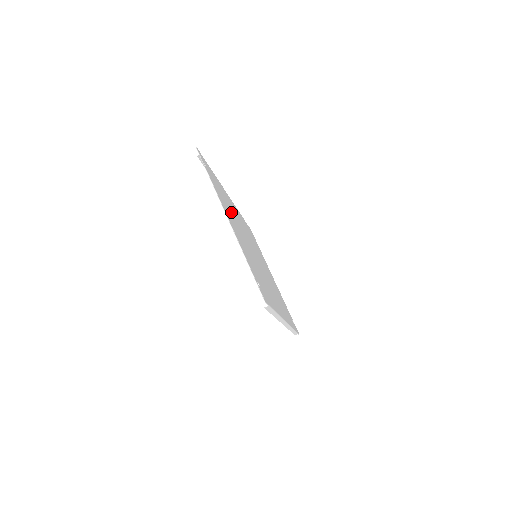
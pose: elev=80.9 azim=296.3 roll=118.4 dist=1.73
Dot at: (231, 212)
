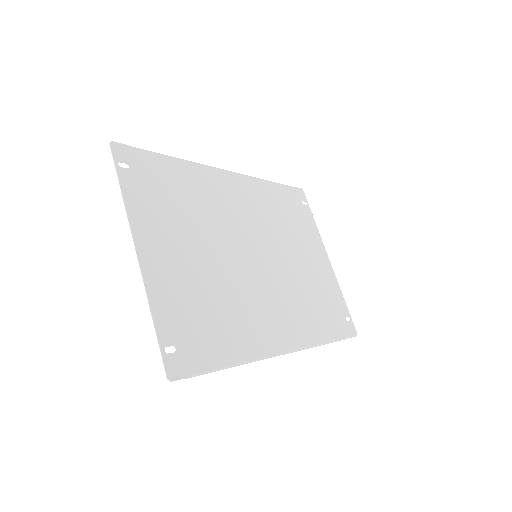
Dot at: (190, 215)
